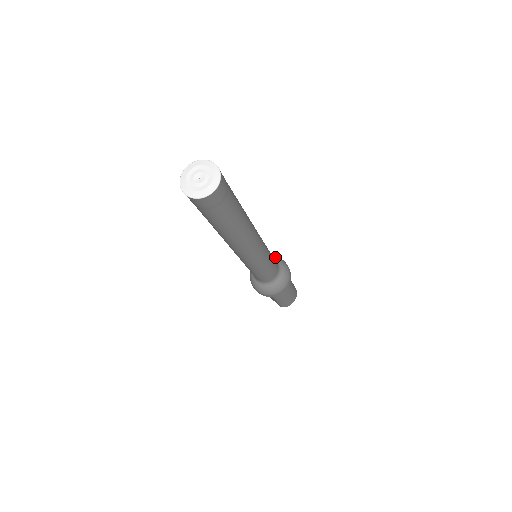
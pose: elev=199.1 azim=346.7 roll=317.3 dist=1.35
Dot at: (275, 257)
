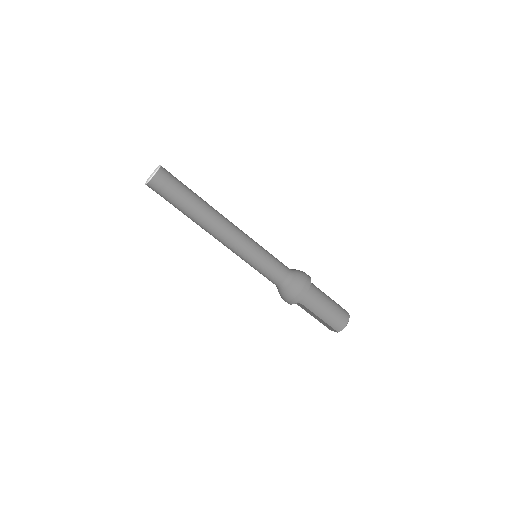
Dot at: occluded
